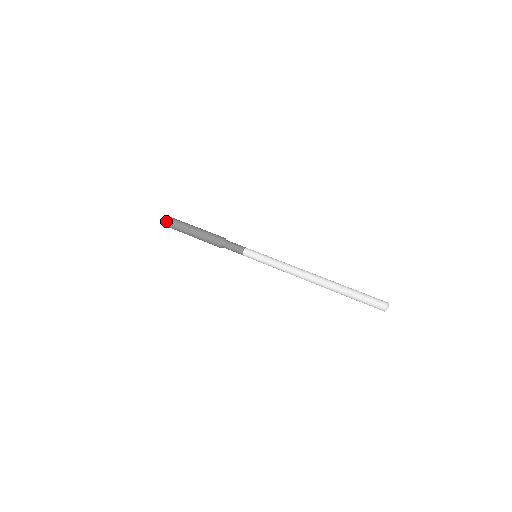
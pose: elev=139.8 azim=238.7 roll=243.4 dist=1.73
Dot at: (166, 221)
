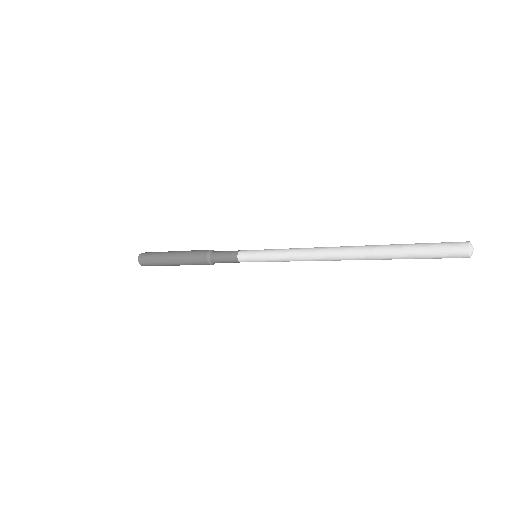
Dot at: (142, 255)
